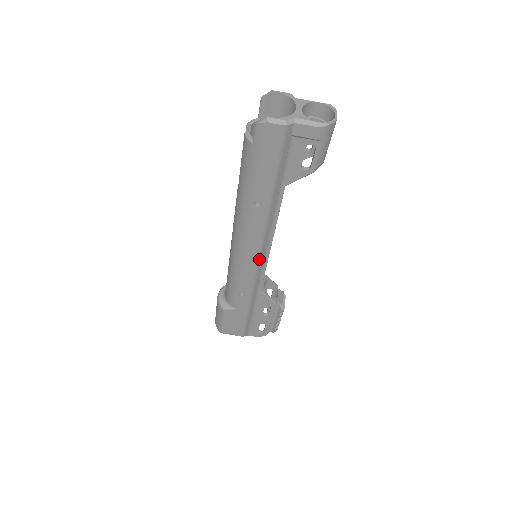
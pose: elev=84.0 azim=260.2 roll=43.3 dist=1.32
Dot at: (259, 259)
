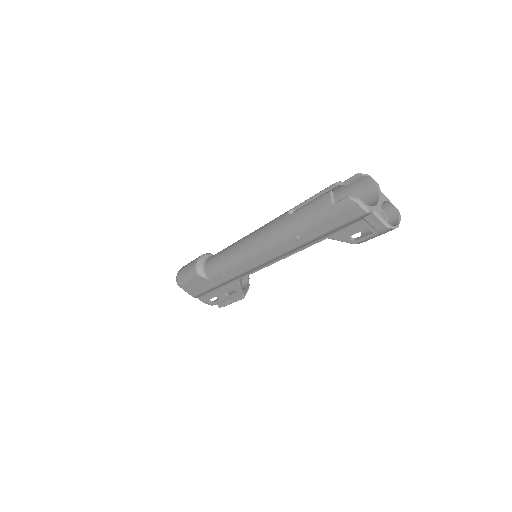
Dot at: (262, 264)
